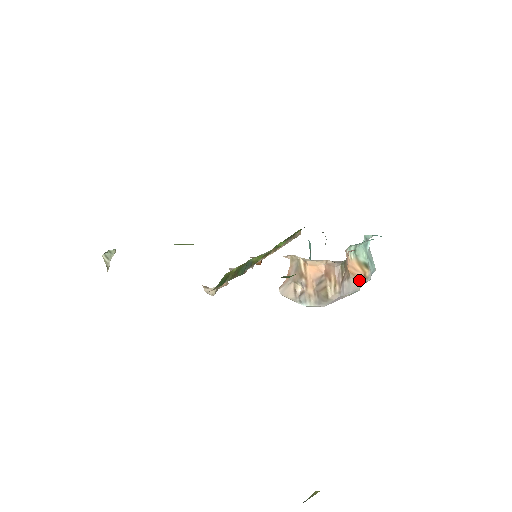
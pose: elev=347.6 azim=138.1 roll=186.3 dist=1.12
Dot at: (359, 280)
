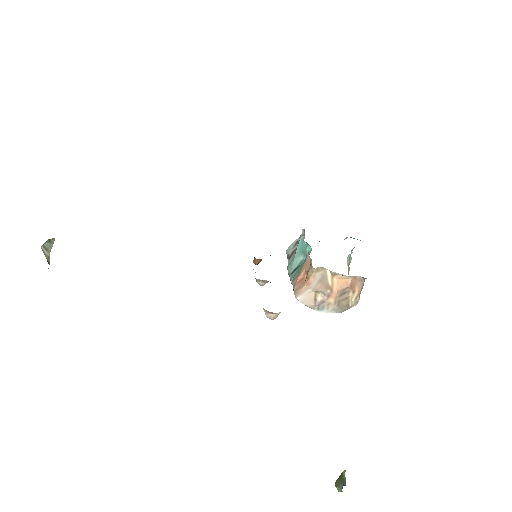
Dot at: occluded
